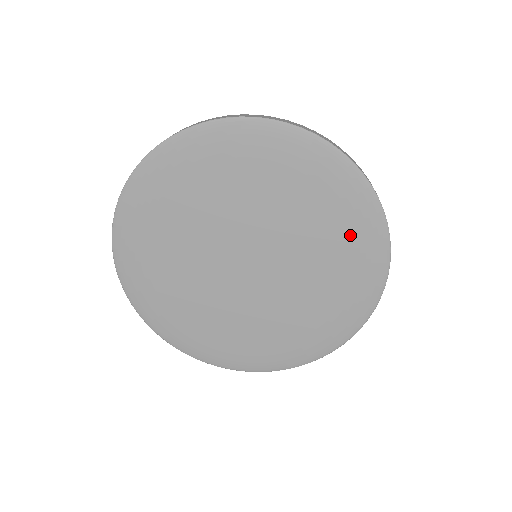
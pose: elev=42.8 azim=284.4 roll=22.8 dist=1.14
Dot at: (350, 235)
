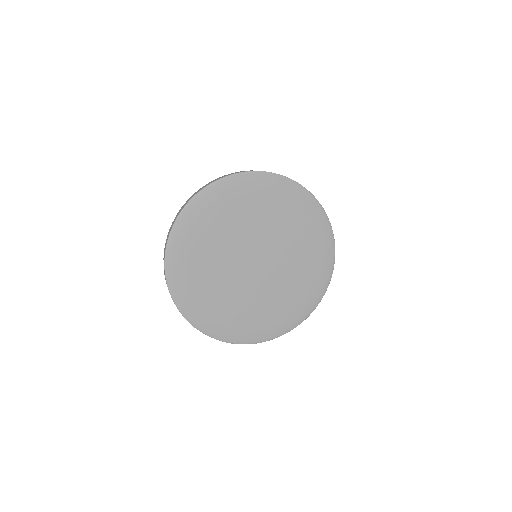
Dot at: (290, 205)
